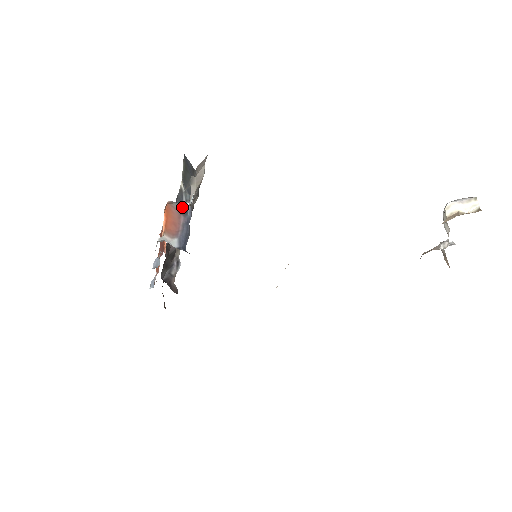
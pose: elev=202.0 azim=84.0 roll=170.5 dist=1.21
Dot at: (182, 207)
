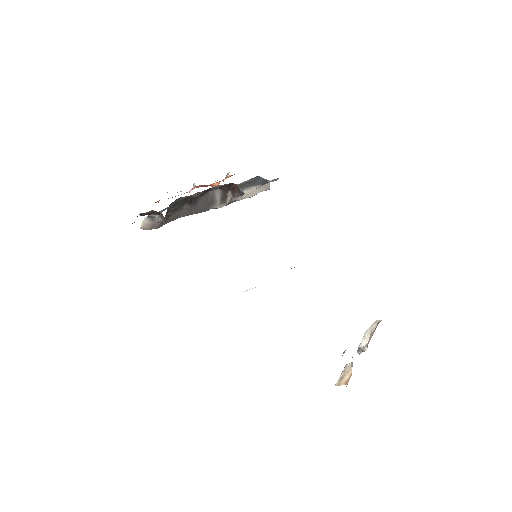
Dot at: occluded
